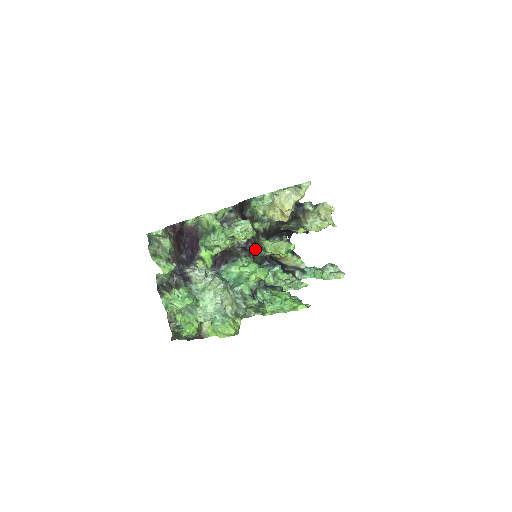
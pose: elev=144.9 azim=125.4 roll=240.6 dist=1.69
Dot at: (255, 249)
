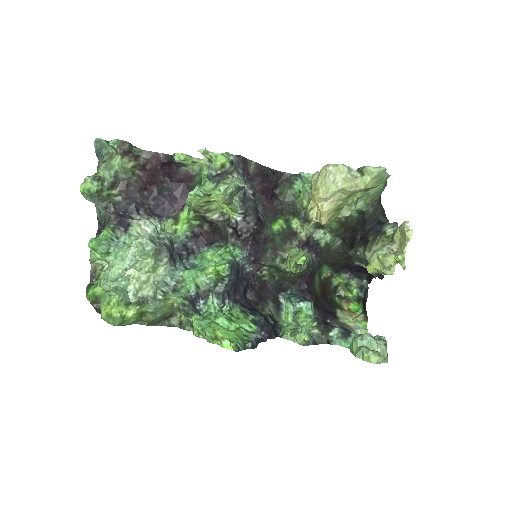
Dot at: (268, 250)
